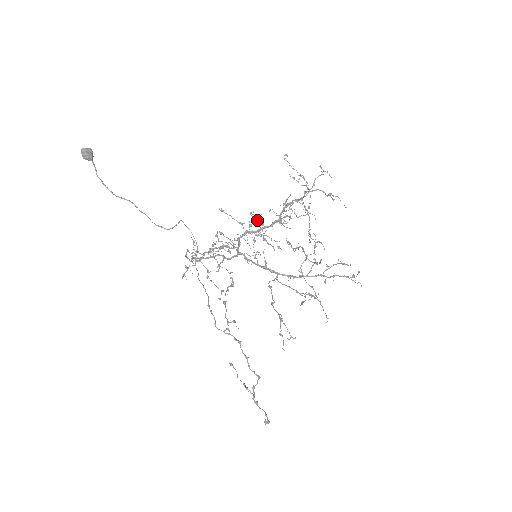
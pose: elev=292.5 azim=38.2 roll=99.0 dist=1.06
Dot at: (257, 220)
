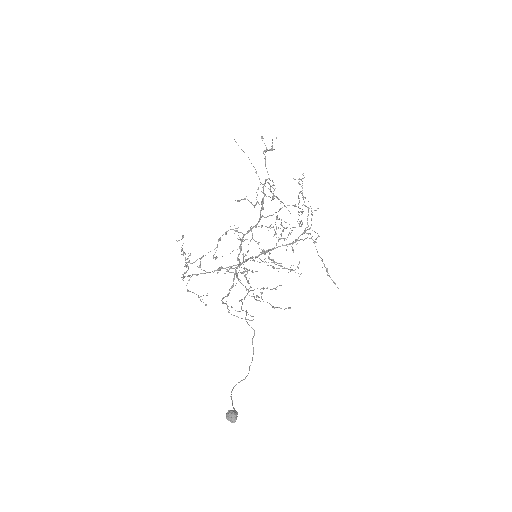
Dot at: (263, 252)
